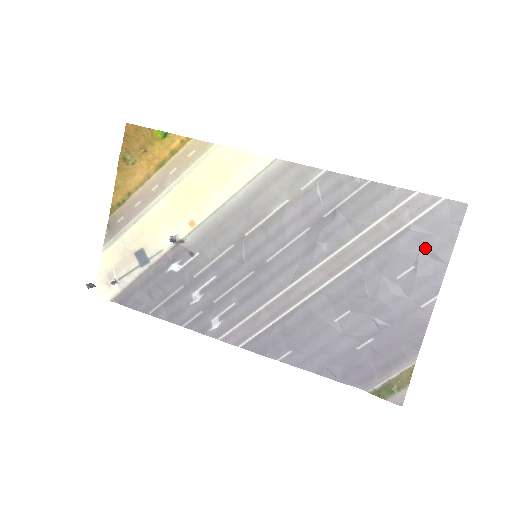
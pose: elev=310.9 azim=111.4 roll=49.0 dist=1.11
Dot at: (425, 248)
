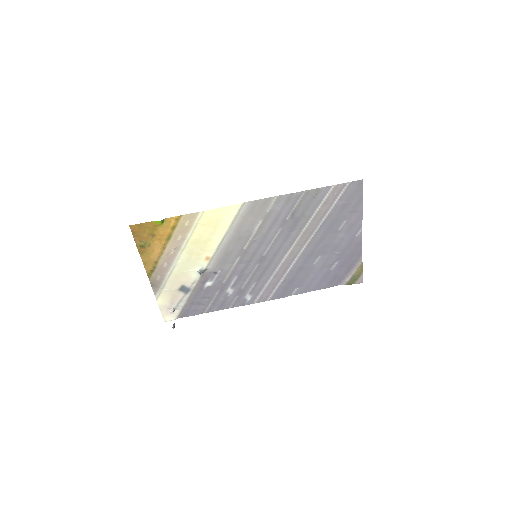
Dot at: (348, 210)
